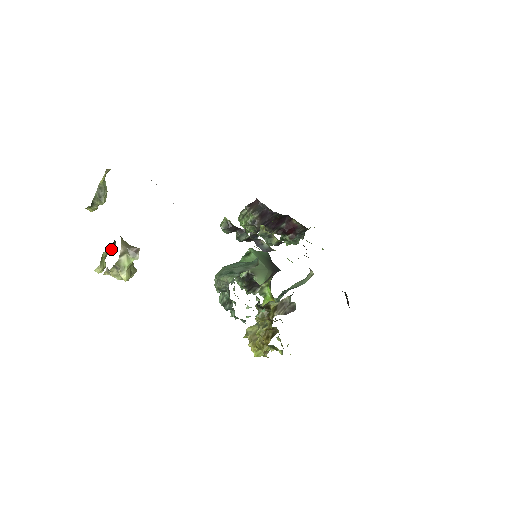
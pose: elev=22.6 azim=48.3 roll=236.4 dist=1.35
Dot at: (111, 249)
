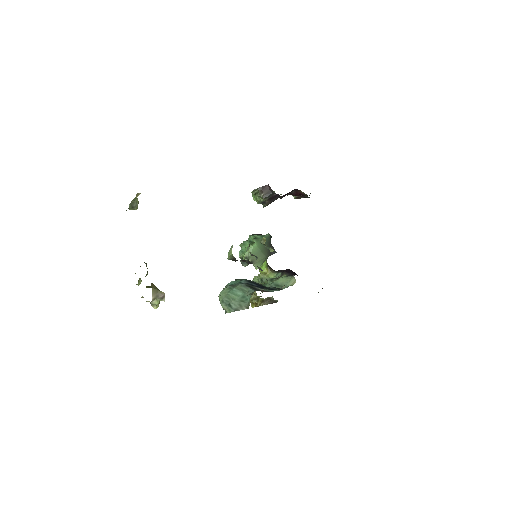
Dot at: (145, 276)
